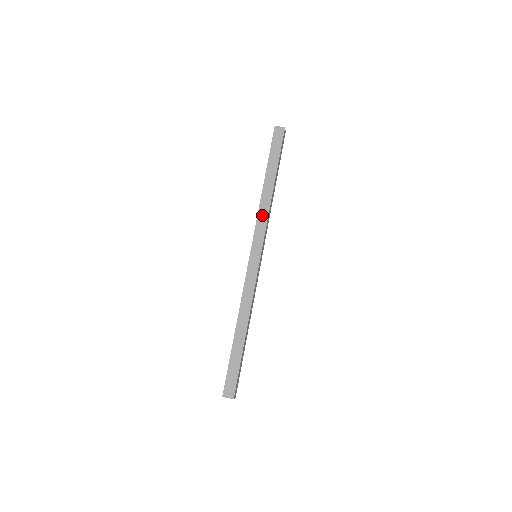
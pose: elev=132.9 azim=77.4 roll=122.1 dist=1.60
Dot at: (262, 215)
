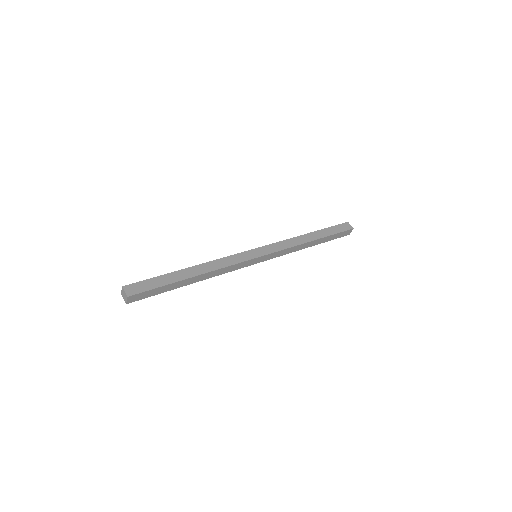
Dot at: (288, 243)
